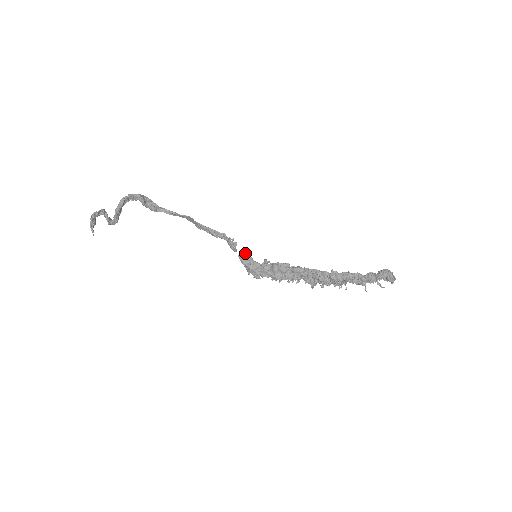
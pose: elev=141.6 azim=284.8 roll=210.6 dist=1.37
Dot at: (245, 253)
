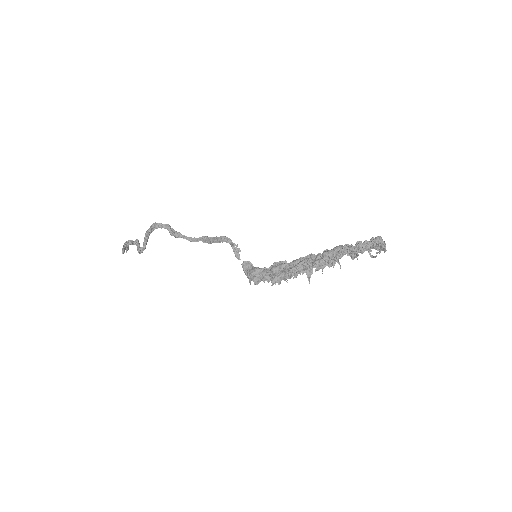
Dot at: (248, 262)
